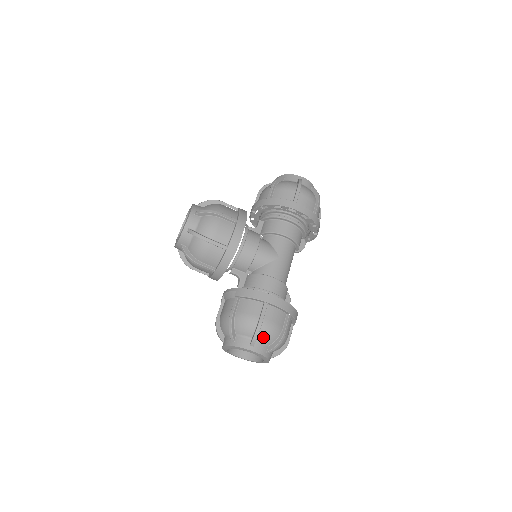
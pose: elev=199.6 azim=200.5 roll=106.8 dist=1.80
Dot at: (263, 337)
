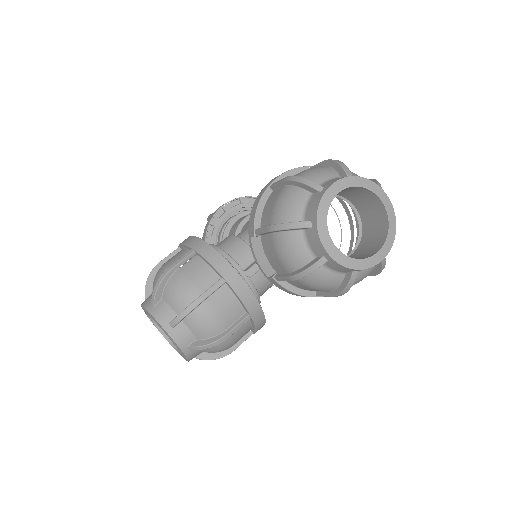
Dot at: (316, 179)
